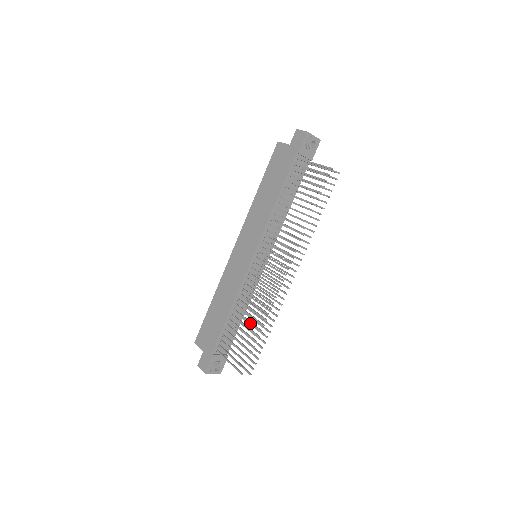
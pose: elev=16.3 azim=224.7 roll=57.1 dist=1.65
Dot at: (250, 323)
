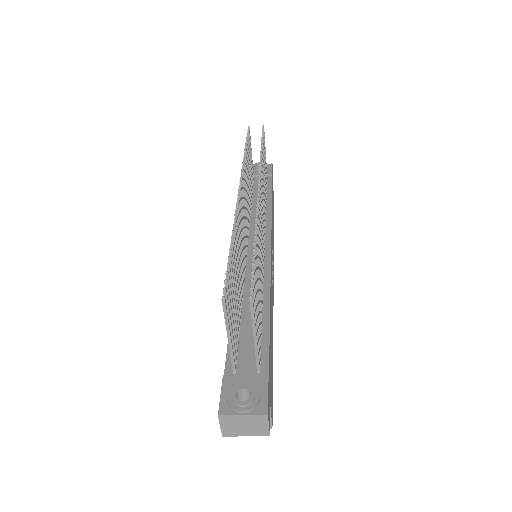
Dot at: occluded
